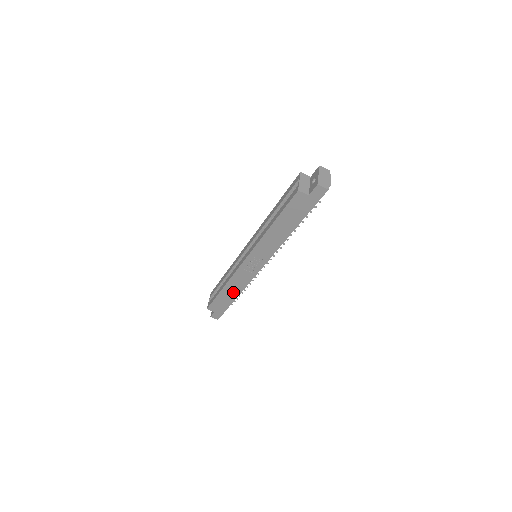
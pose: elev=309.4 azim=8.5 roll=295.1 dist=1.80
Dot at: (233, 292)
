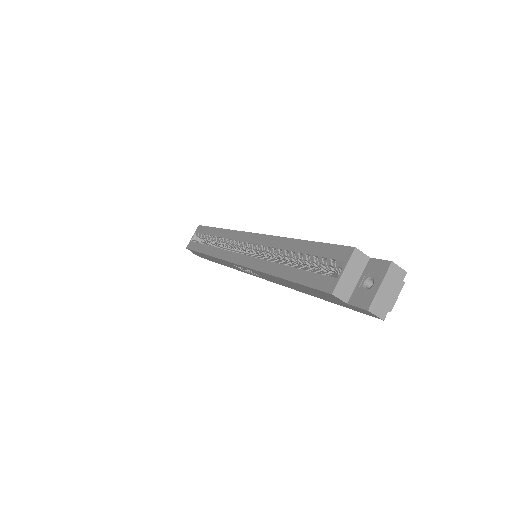
Dot at: (218, 261)
